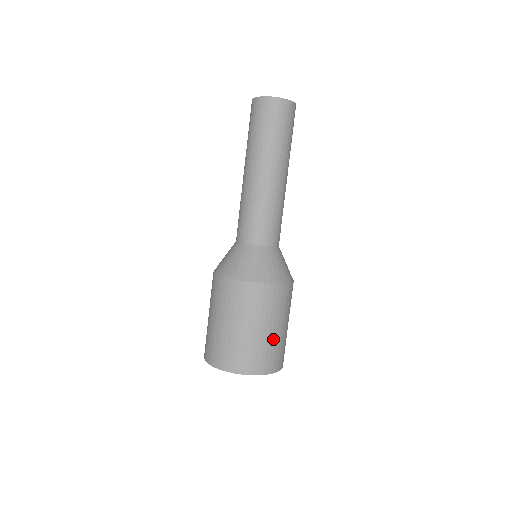
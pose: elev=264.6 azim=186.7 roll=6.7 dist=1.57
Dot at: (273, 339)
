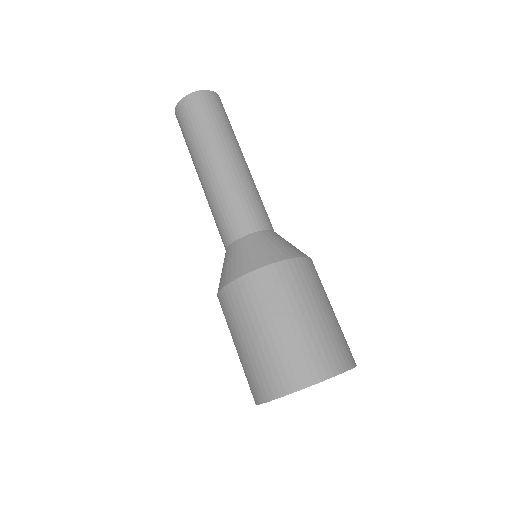
Dot at: (321, 326)
